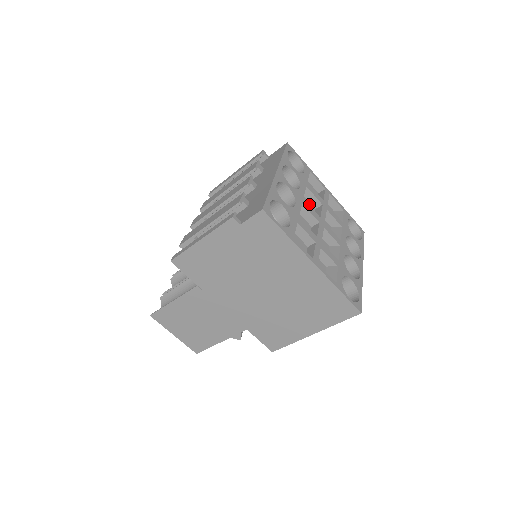
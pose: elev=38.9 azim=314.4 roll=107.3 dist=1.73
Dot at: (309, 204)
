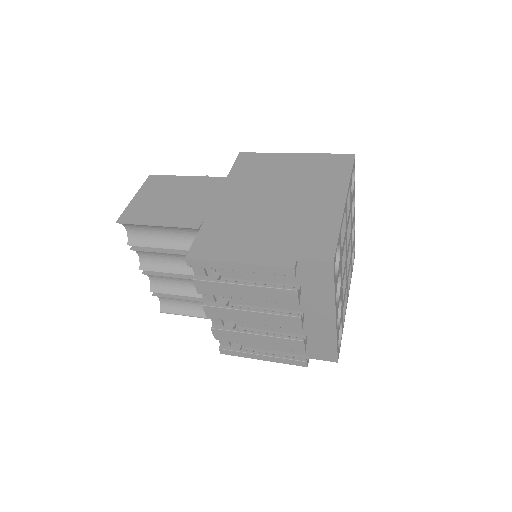
Dot at: occluded
